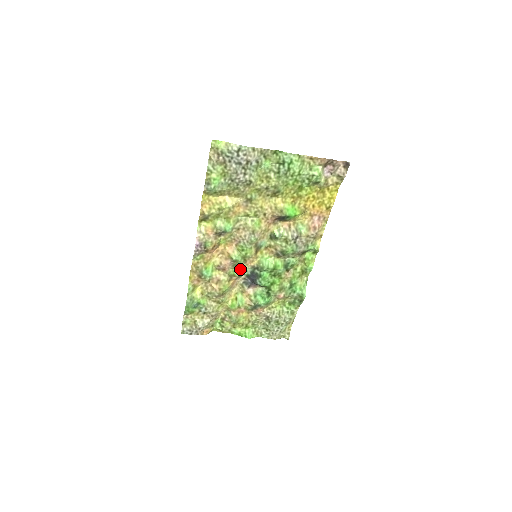
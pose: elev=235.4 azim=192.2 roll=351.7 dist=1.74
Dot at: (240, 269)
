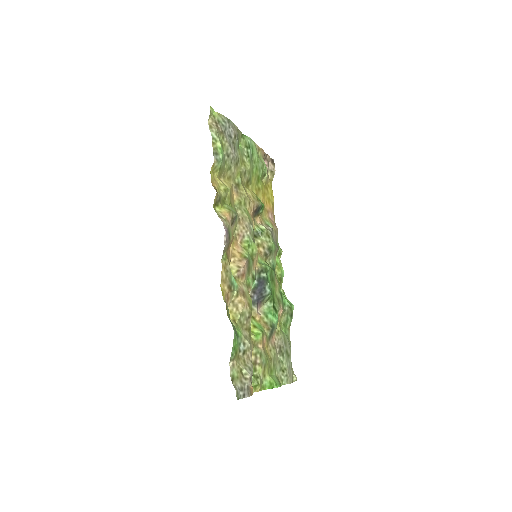
Dot at: (251, 275)
